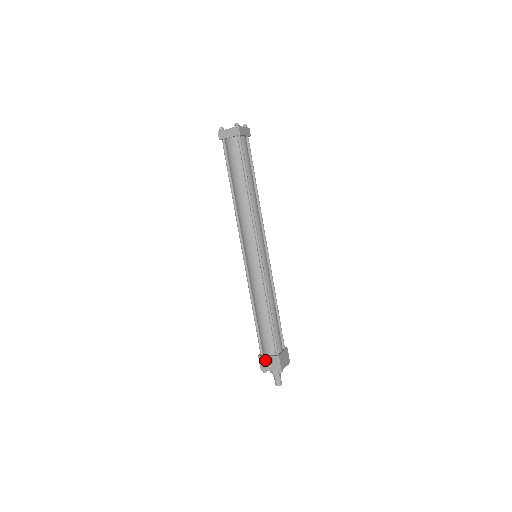
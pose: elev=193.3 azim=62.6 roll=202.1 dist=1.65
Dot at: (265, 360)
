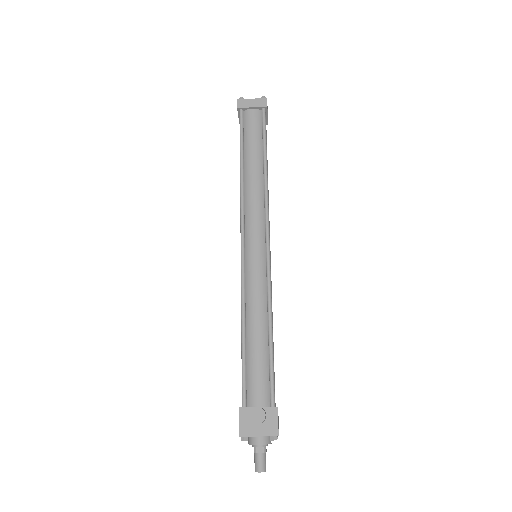
Dot at: (258, 408)
